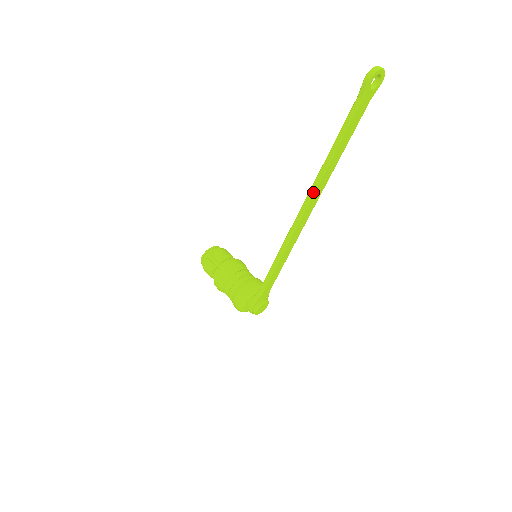
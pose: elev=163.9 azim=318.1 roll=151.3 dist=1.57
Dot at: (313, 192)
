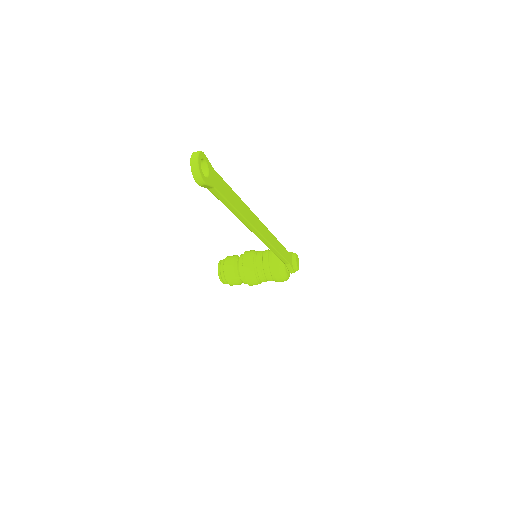
Dot at: (254, 229)
